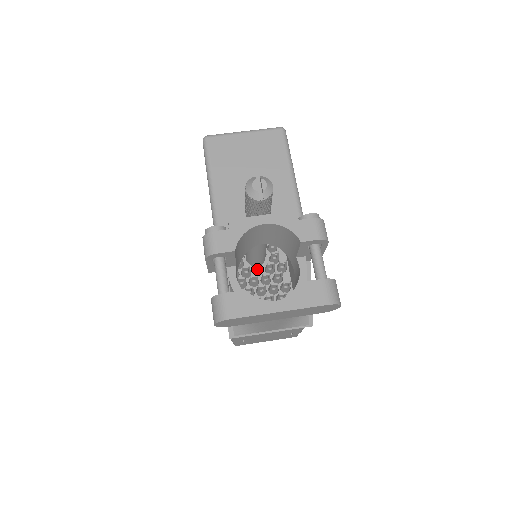
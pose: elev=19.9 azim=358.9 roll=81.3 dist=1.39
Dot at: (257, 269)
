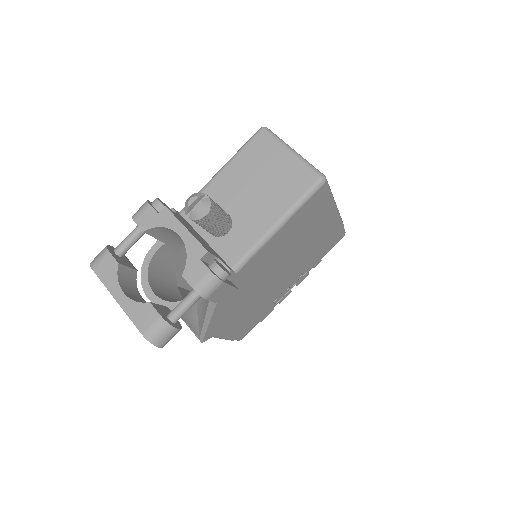
Dot at: occluded
